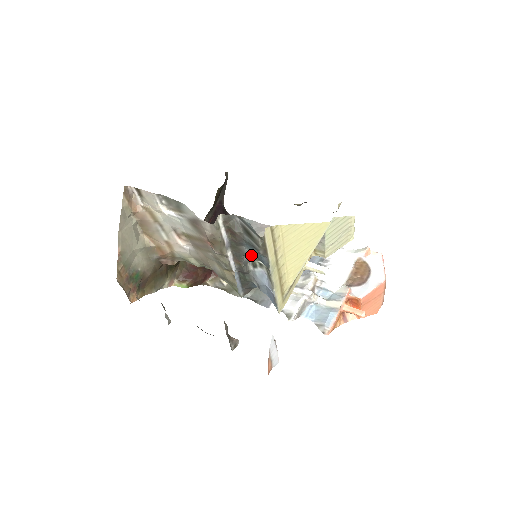
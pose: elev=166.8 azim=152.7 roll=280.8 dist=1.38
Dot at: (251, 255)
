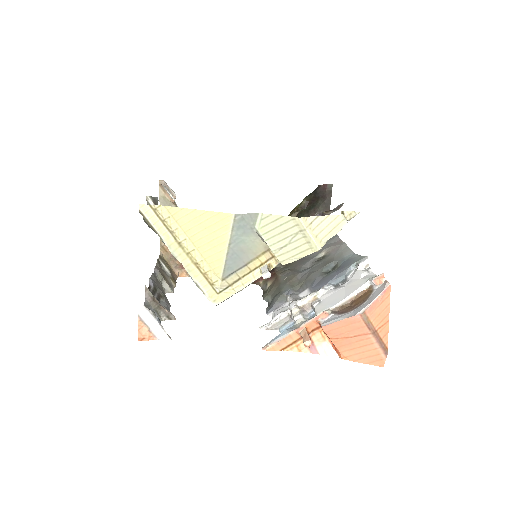
Dot at: occluded
